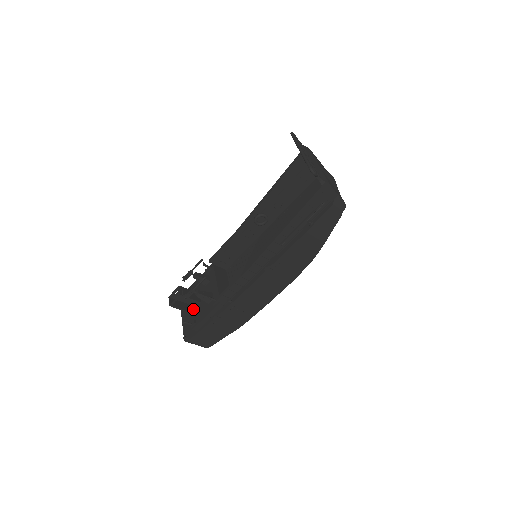
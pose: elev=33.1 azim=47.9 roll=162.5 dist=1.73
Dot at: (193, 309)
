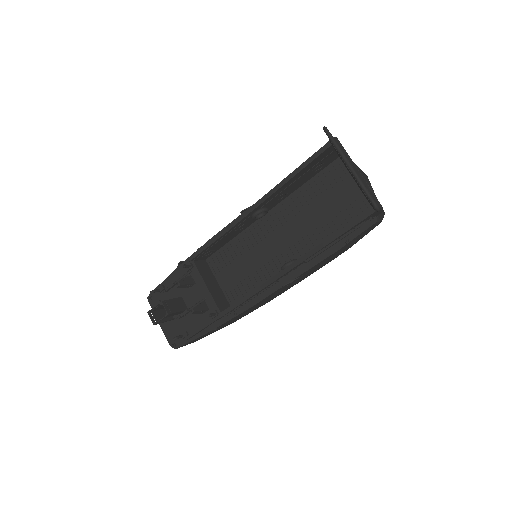
Dot at: (177, 315)
